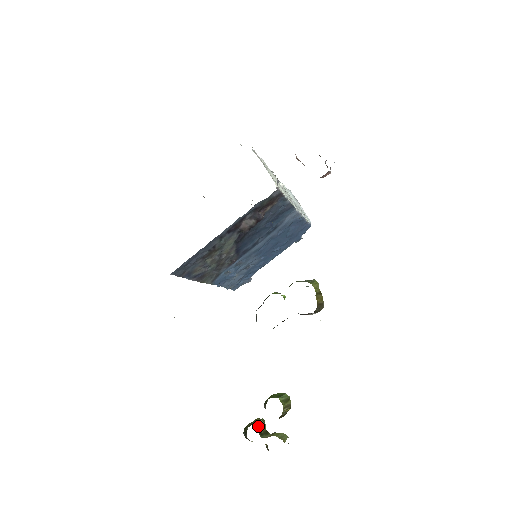
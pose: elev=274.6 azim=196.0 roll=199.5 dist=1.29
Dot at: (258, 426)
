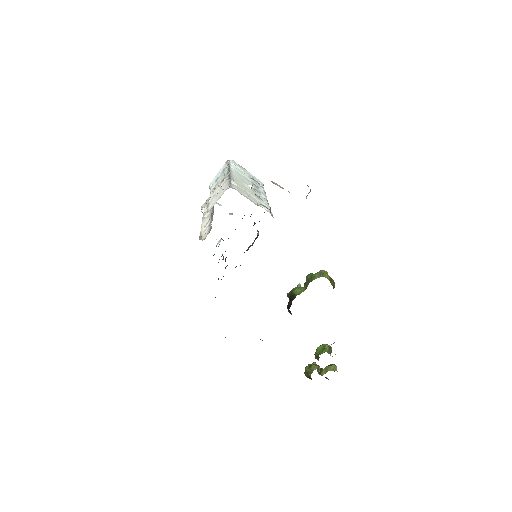
Dot at: (317, 371)
